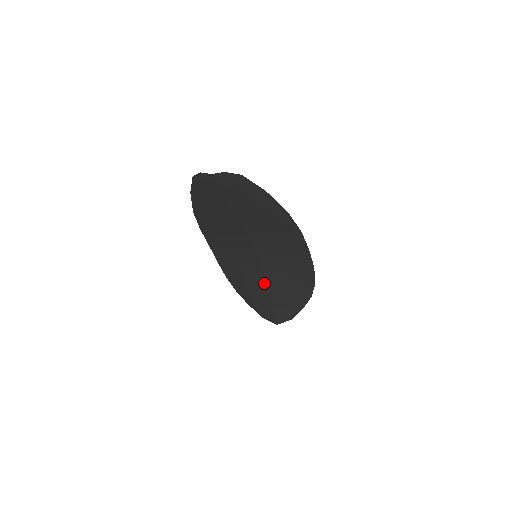
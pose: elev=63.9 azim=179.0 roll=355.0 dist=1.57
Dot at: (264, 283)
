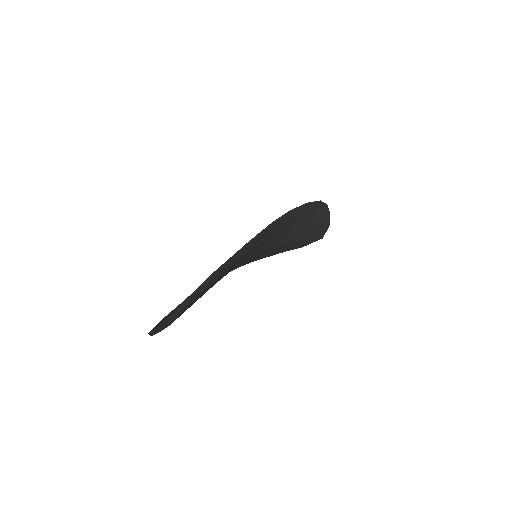
Dot at: (282, 246)
